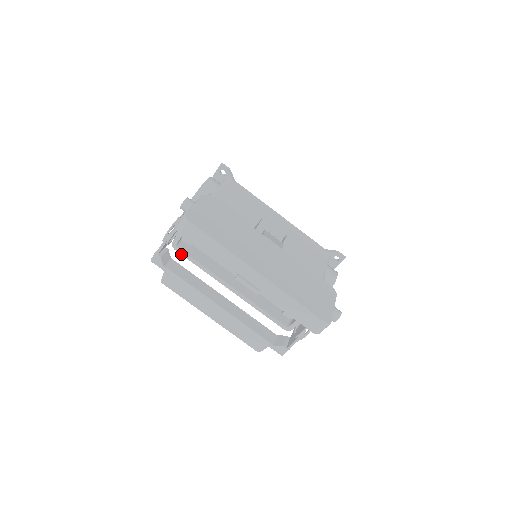
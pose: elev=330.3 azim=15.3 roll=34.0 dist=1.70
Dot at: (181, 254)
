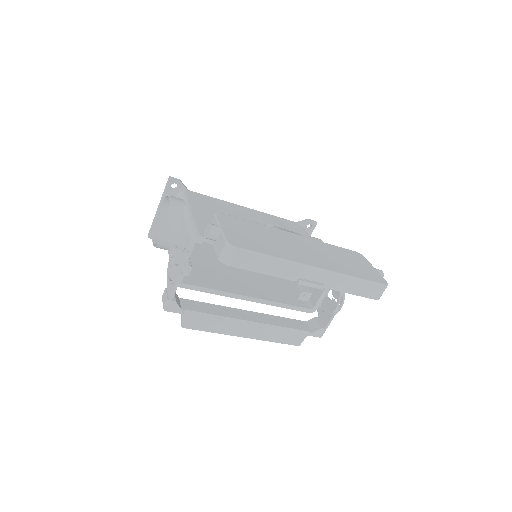
Dot at: (187, 288)
